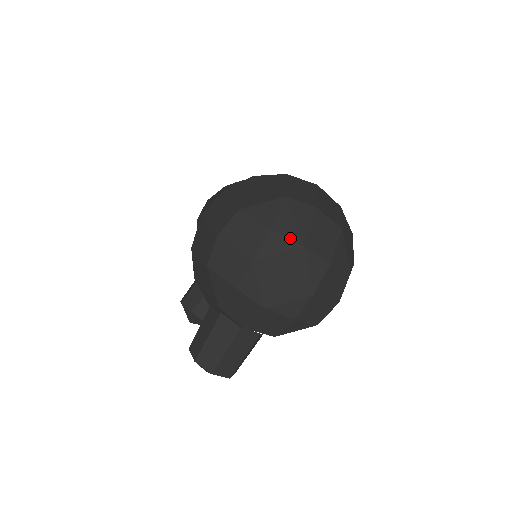
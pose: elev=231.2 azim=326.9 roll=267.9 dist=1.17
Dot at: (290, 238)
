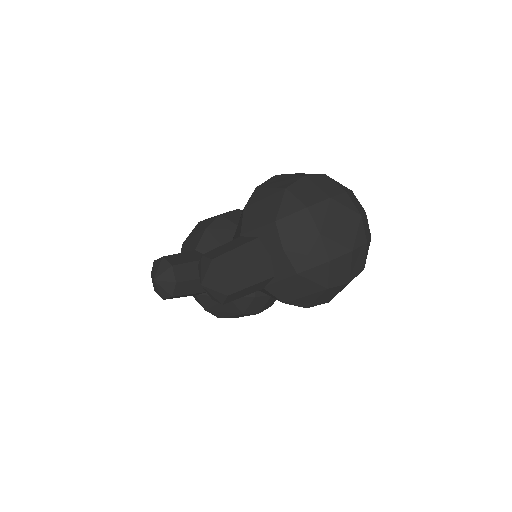
Dot at: (355, 205)
